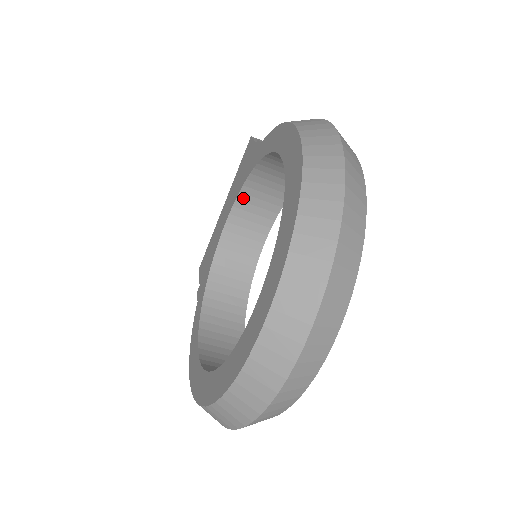
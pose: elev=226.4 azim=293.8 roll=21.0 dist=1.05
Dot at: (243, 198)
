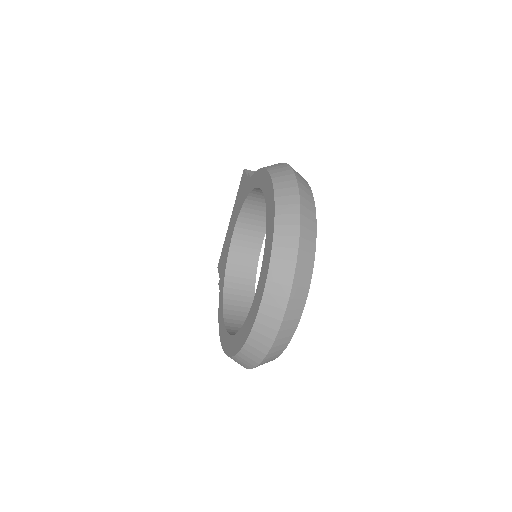
Dot at: (243, 215)
